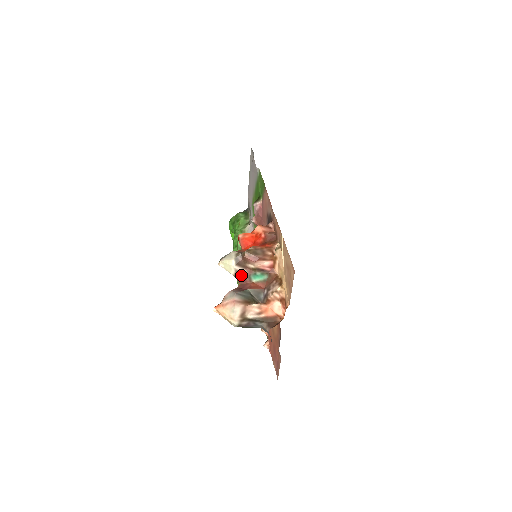
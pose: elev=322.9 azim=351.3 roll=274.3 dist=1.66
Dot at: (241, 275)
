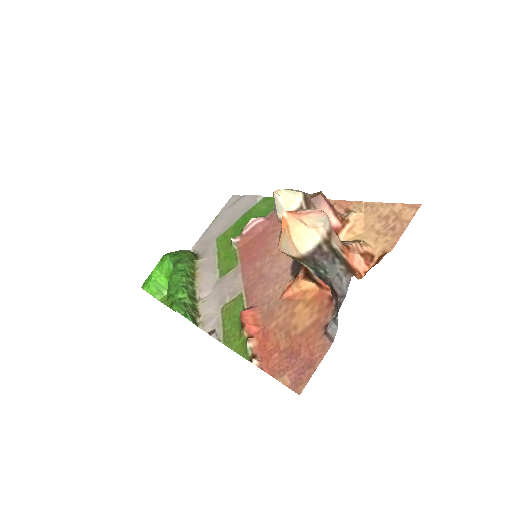
Dot at: occluded
